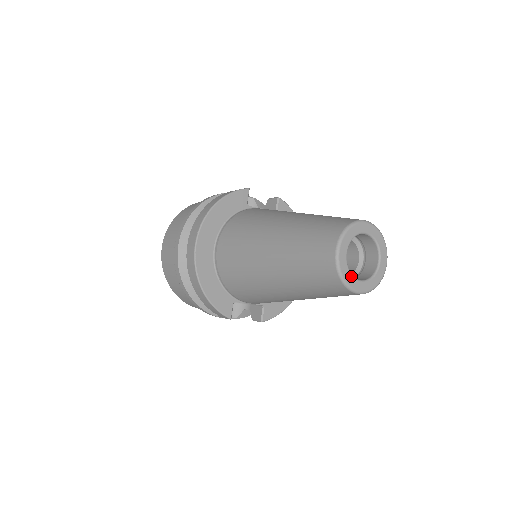
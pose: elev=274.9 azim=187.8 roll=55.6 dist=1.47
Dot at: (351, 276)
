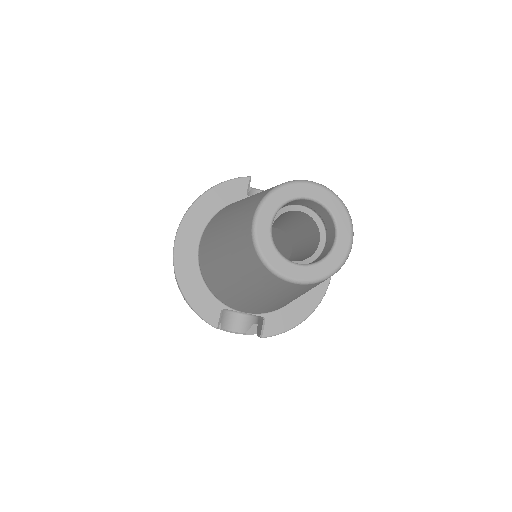
Dot at: (278, 256)
